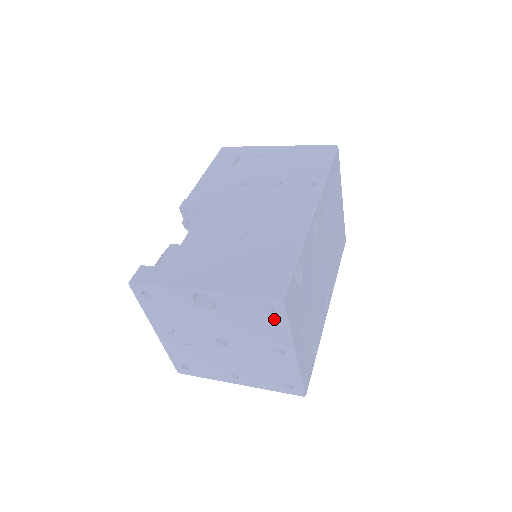
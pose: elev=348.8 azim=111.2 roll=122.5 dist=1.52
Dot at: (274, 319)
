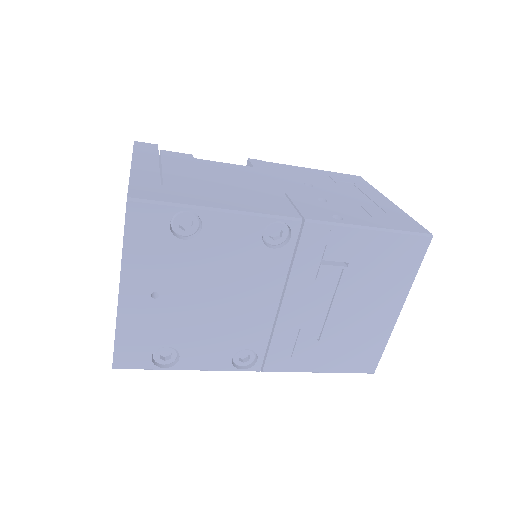
Dot at: occluded
